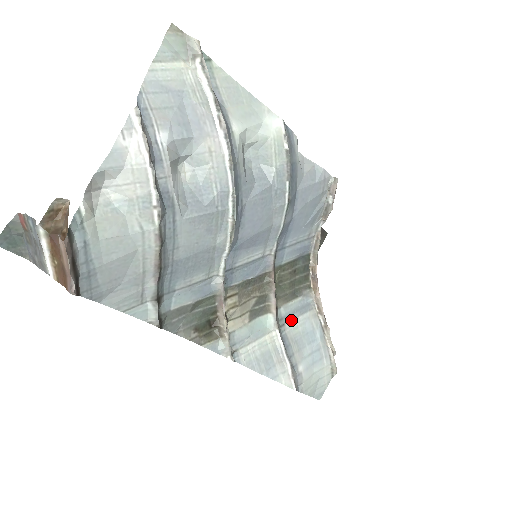
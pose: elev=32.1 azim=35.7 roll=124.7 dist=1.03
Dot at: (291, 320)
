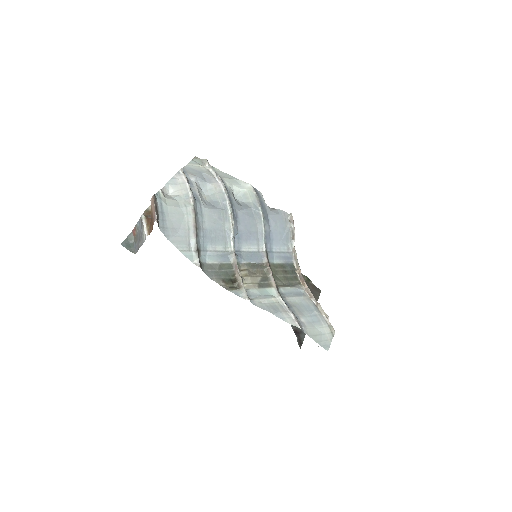
Dot at: (290, 297)
